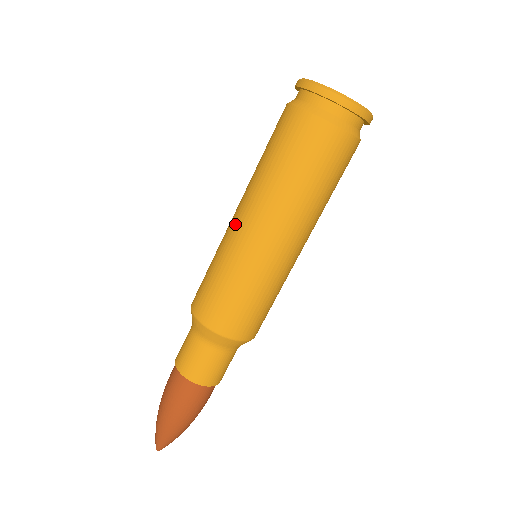
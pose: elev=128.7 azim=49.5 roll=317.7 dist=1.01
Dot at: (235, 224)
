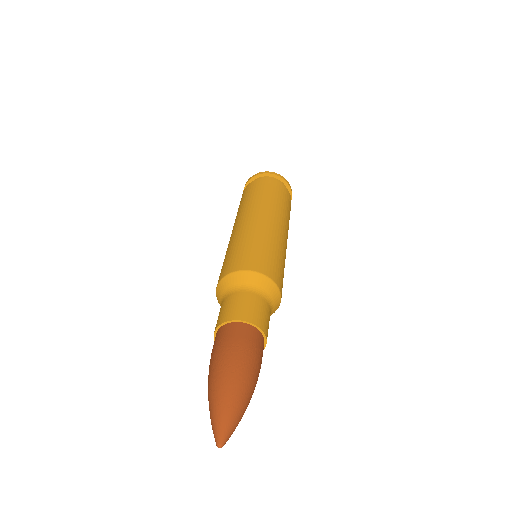
Dot at: (244, 223)
